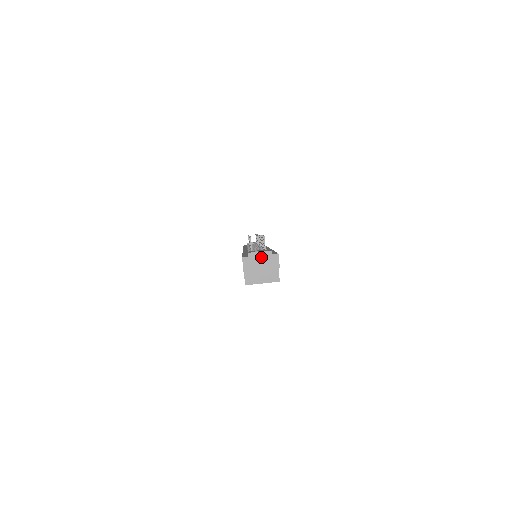
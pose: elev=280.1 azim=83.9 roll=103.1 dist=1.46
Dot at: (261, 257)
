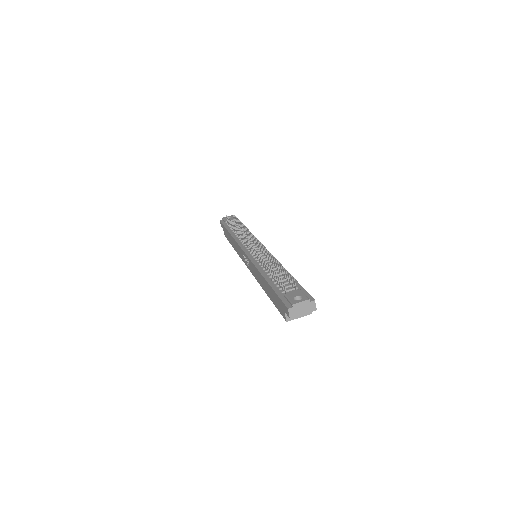
Dot at: (302, 306)
